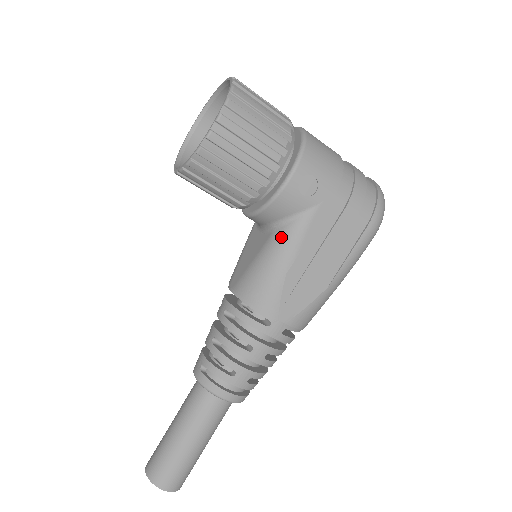
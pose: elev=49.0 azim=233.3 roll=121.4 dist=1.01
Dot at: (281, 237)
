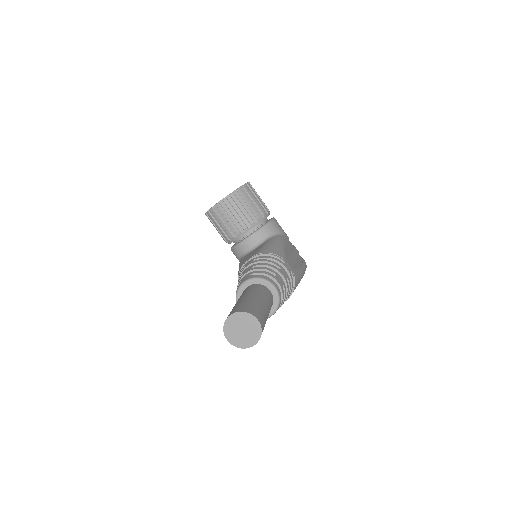
Dot at: (275, 238)
